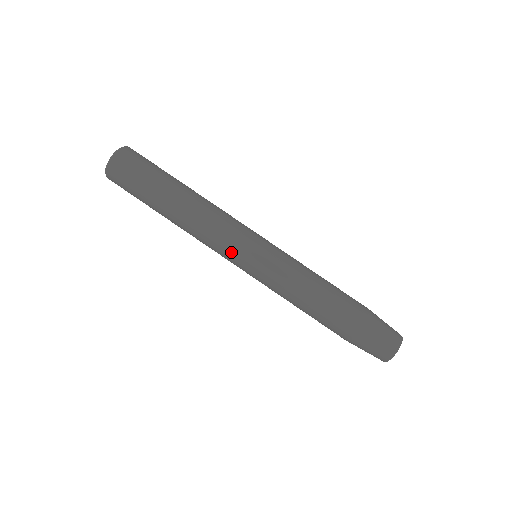
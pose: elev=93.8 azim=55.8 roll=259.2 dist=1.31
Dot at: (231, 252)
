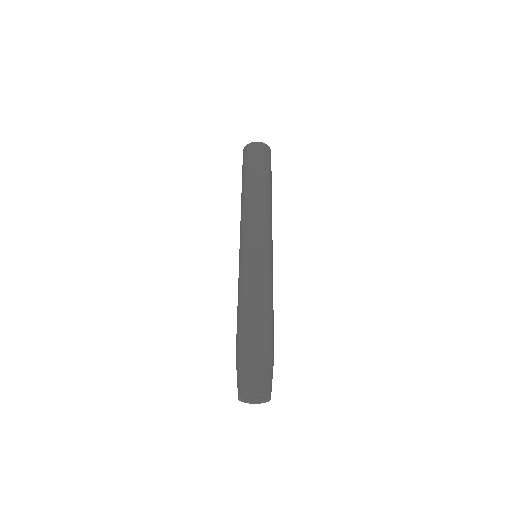
Dot at: (256, 231)
